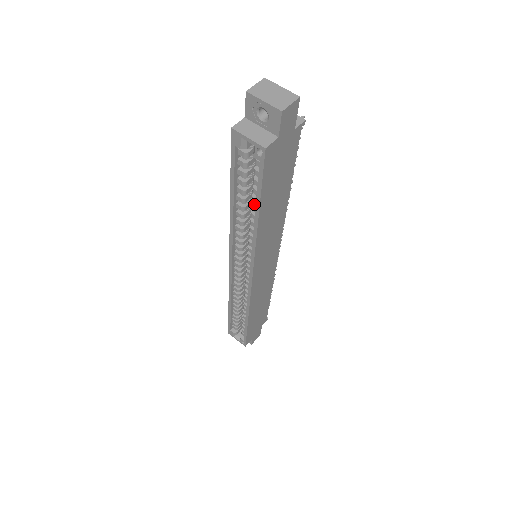
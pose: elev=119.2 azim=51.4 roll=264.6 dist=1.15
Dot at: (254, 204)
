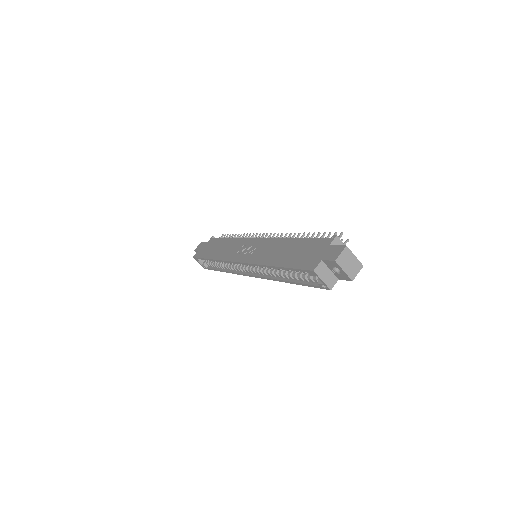
Dot at: (291, 275)
